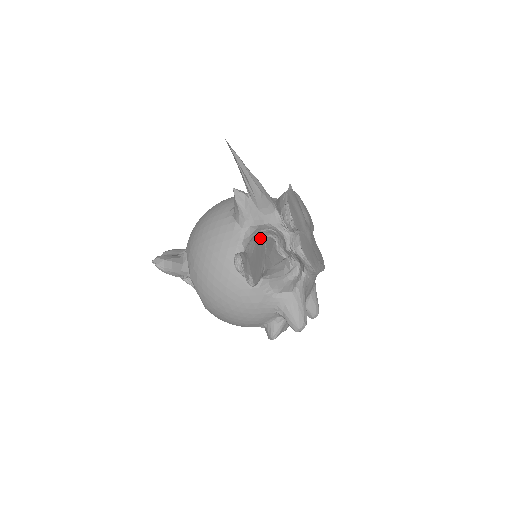
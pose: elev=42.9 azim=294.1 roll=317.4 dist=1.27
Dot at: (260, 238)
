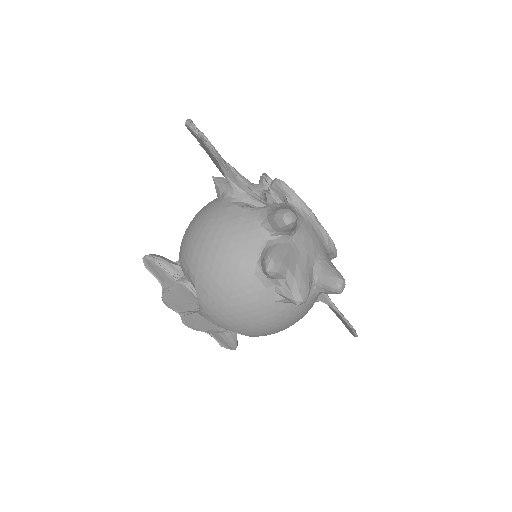
Dot at: occluded
